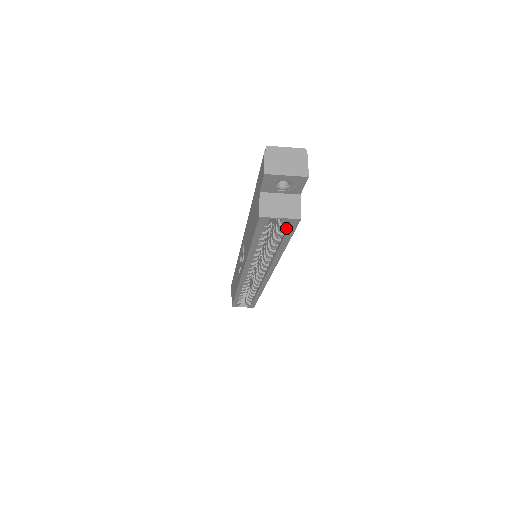
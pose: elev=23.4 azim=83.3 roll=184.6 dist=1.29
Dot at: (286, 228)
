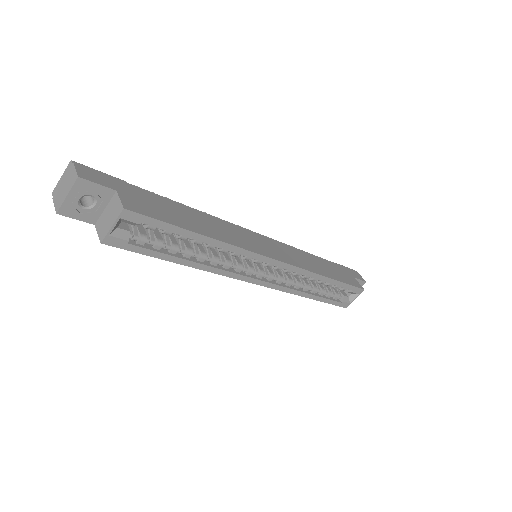
Dot at: (151, 224)
